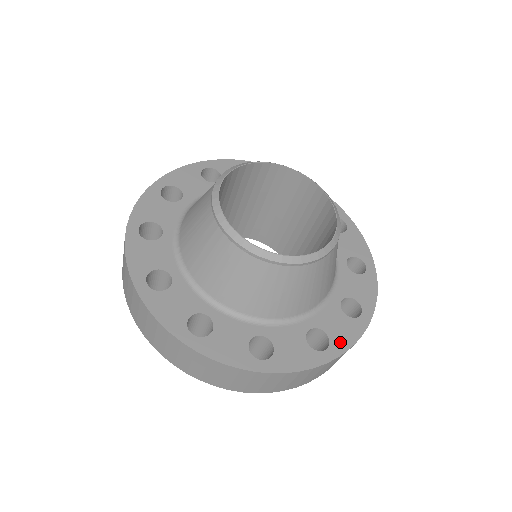
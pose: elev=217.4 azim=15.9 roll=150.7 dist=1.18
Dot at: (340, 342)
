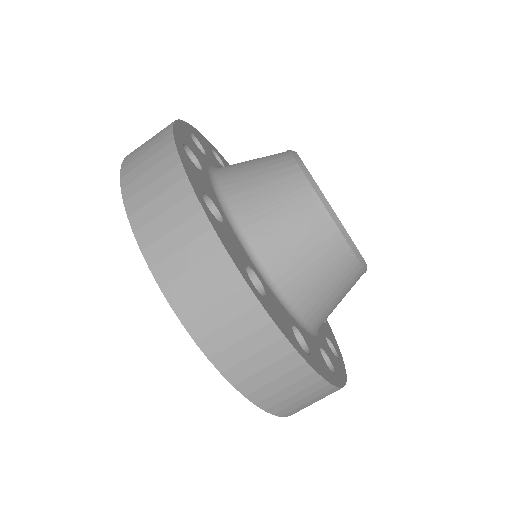
Dot at: (318, 365)
